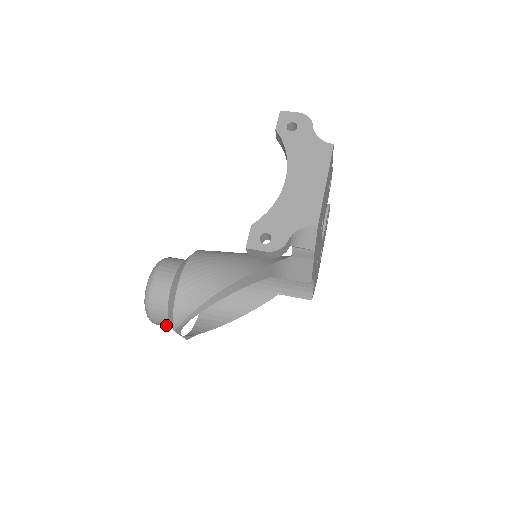
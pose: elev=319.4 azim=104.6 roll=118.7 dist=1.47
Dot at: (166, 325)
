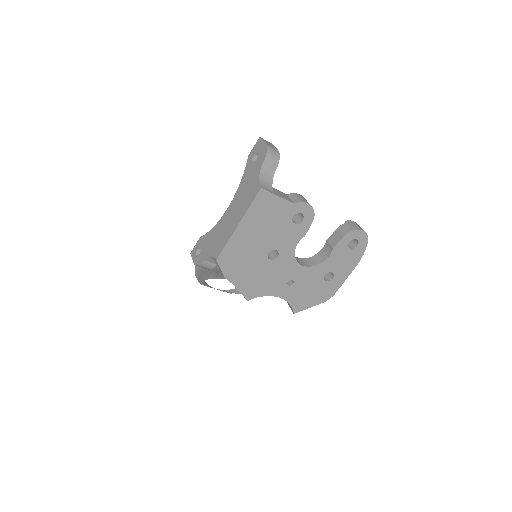
Dot at: occluded
